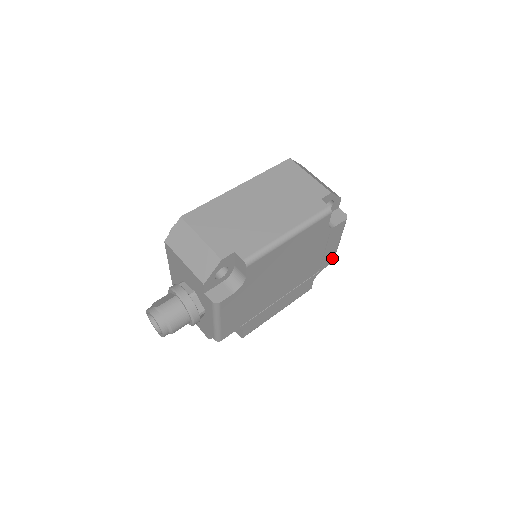
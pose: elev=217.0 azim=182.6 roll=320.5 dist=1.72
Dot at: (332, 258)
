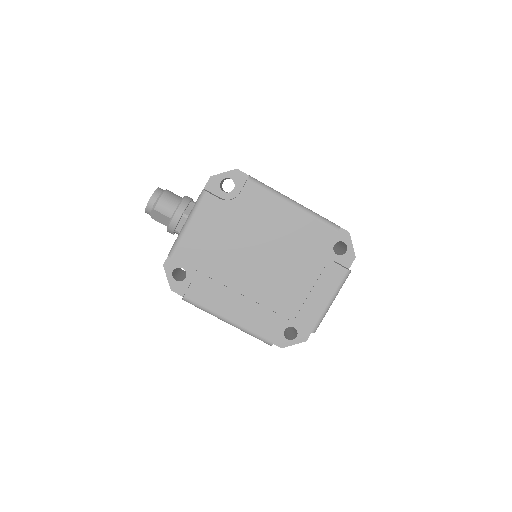
Dot at: (313, 322)
